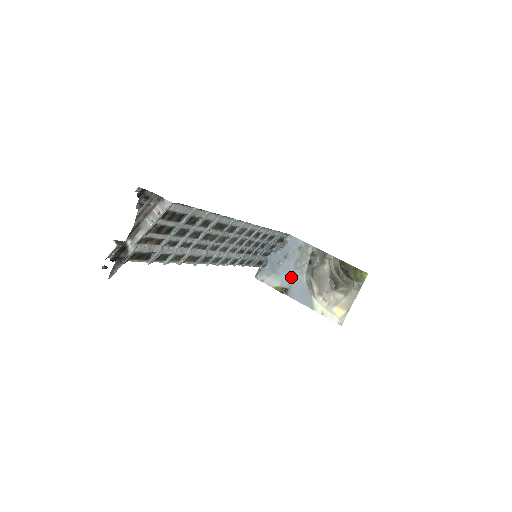
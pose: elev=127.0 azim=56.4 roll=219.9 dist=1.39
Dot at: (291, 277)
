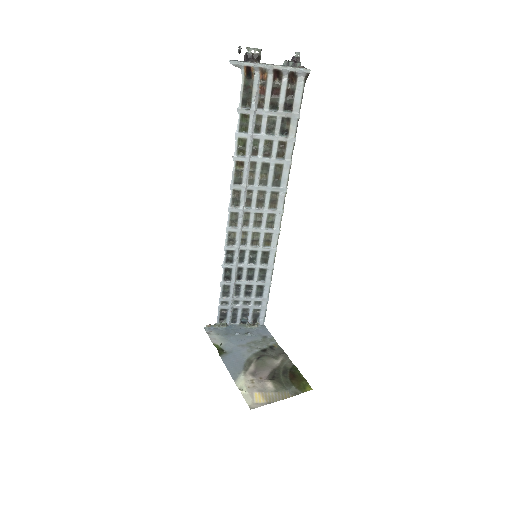
Dot at: (237, 347)
